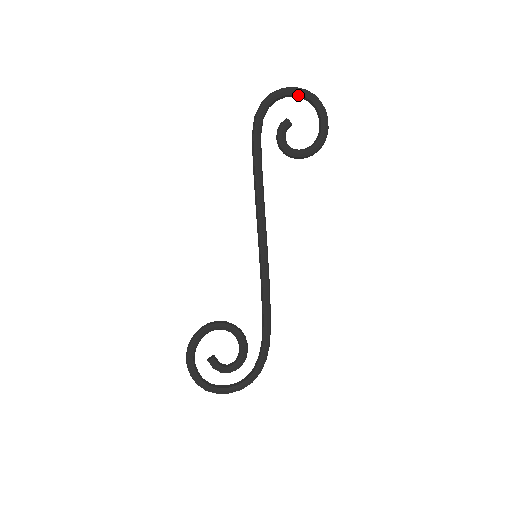
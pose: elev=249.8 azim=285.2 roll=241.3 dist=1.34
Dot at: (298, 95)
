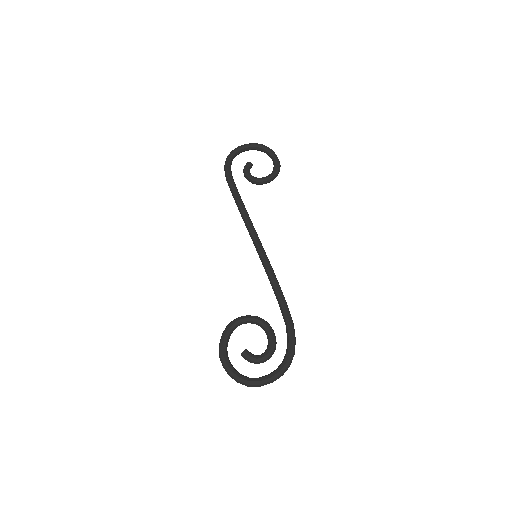
Dot at: (250, 147)
